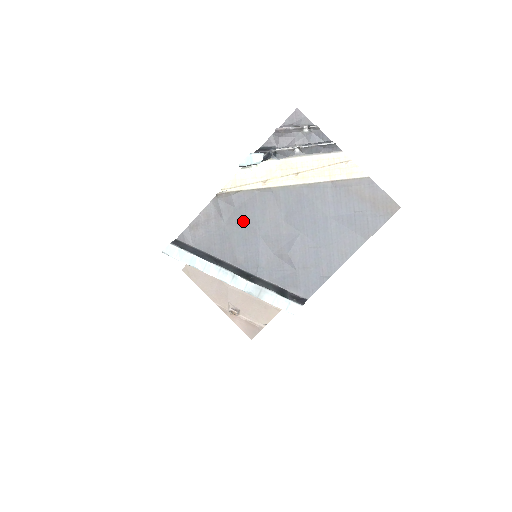
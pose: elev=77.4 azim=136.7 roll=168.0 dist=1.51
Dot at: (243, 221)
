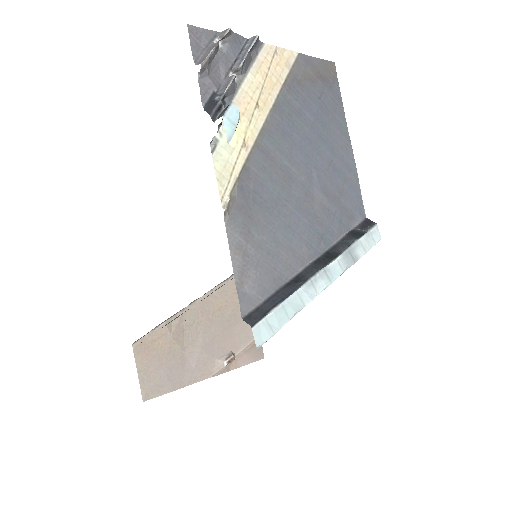
Dot at: (269, 211)
